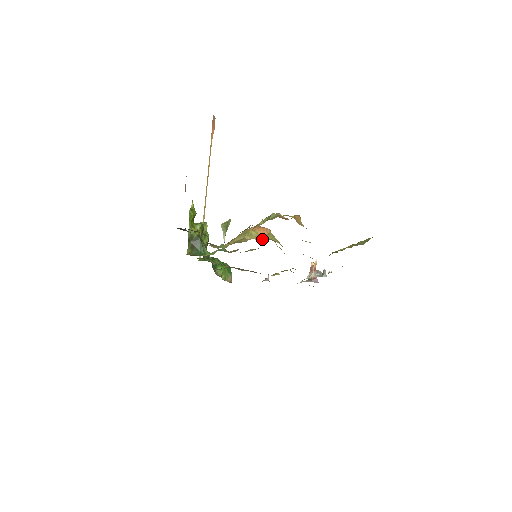
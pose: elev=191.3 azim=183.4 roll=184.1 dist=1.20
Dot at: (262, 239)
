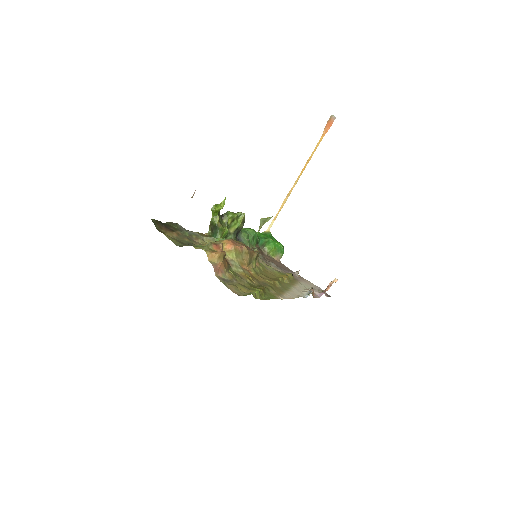
Dot at: occluded
